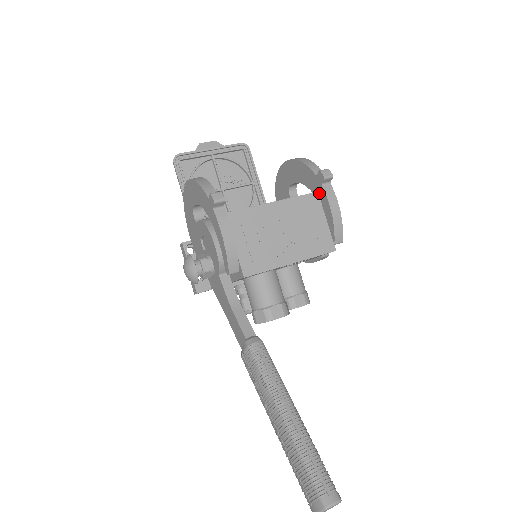
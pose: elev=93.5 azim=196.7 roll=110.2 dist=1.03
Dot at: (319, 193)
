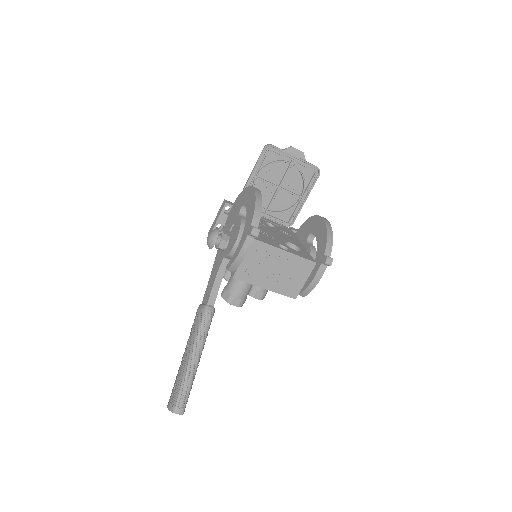
Dot at: (317, 264)
